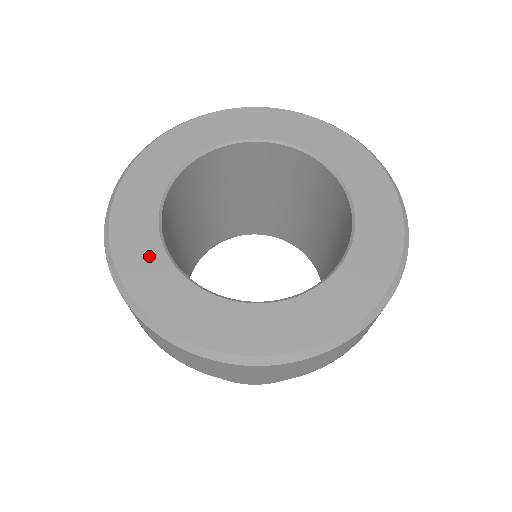
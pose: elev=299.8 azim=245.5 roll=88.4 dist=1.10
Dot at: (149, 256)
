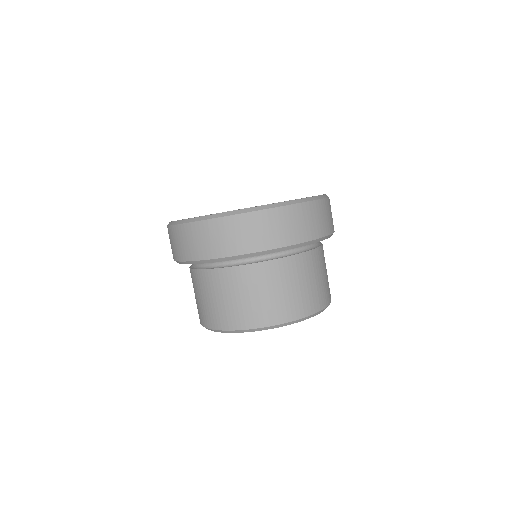
Dot at: occluded
